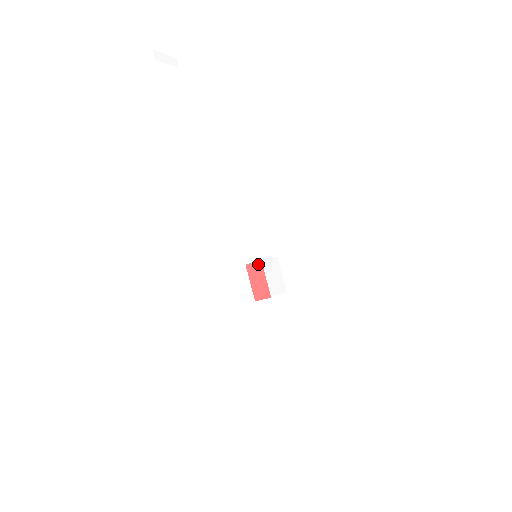
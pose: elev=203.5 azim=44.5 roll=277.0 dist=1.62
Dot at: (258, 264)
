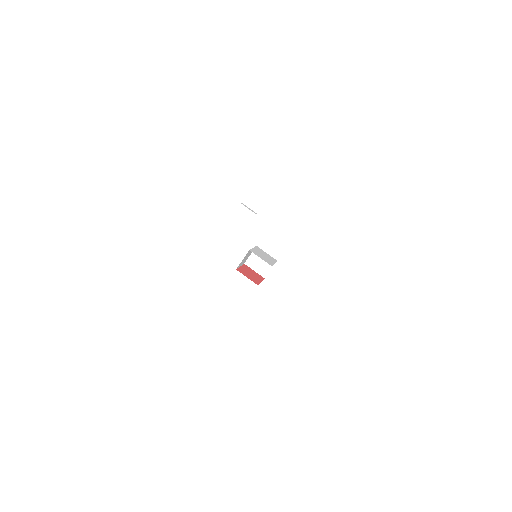
Dot at: (259, 275)
